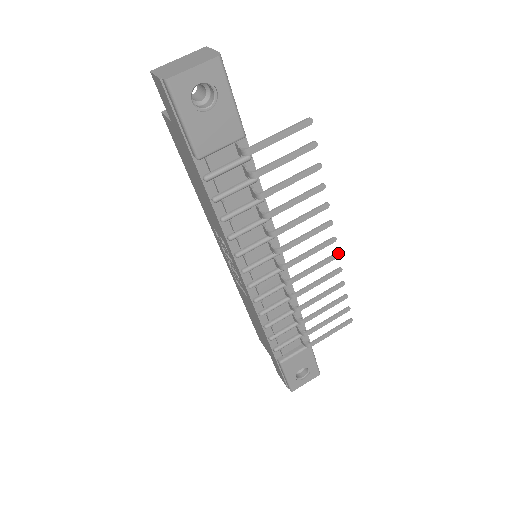
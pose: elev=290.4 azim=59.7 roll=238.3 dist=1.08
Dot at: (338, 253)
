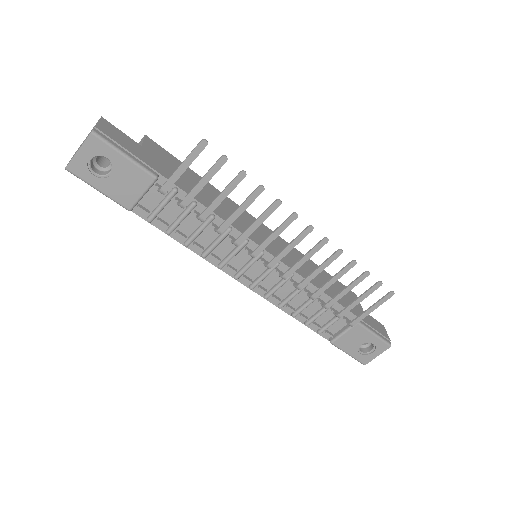
Dot at: (325, 238)
